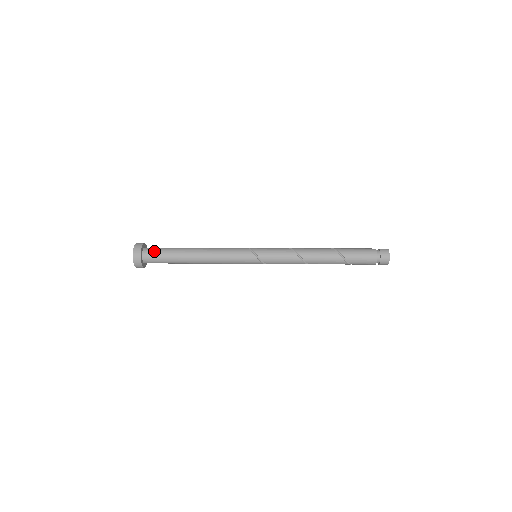
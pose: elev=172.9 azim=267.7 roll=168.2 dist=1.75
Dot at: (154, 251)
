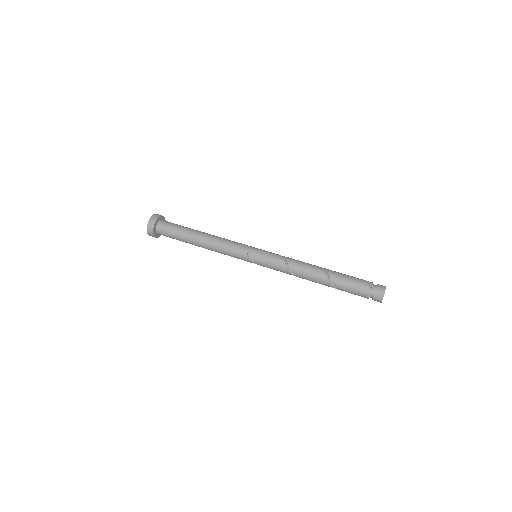
Dot at: (165, 233)
